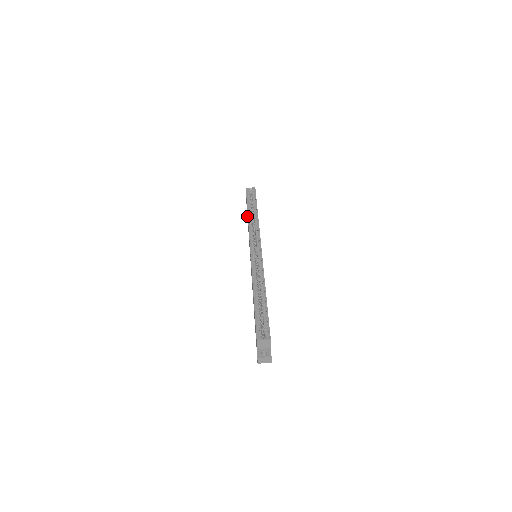
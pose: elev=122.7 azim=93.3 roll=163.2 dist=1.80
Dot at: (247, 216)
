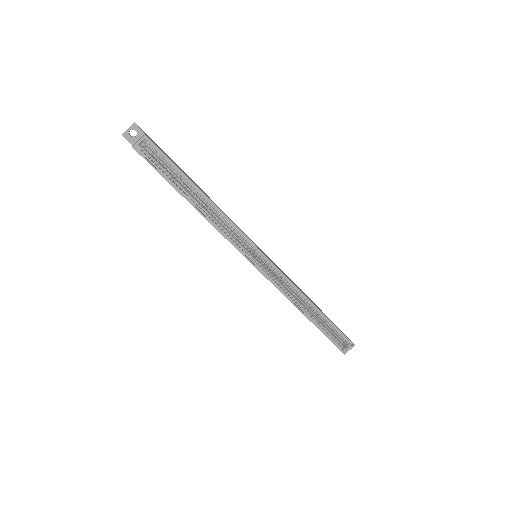
Dot at: occluded
